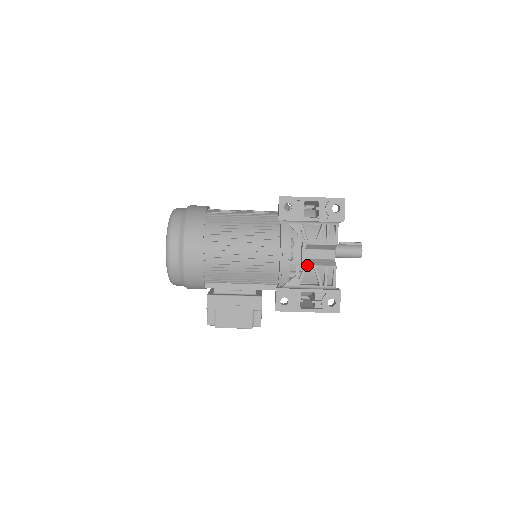
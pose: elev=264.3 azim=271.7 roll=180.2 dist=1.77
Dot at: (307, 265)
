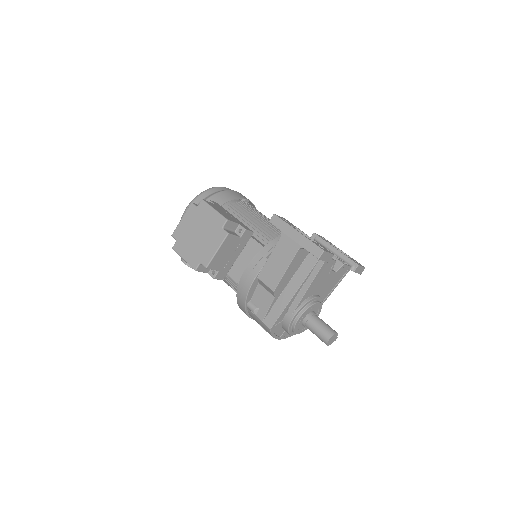
Dot at: occluded
